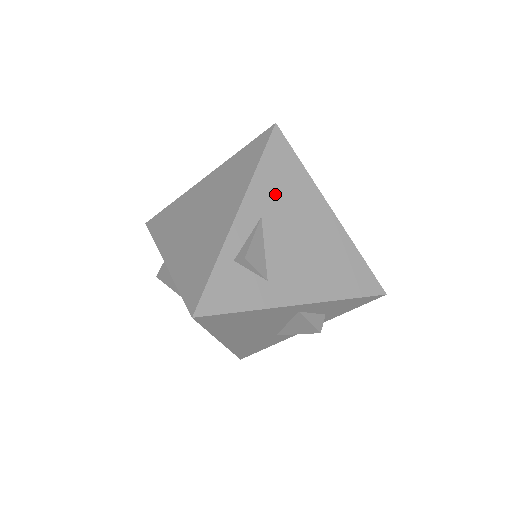
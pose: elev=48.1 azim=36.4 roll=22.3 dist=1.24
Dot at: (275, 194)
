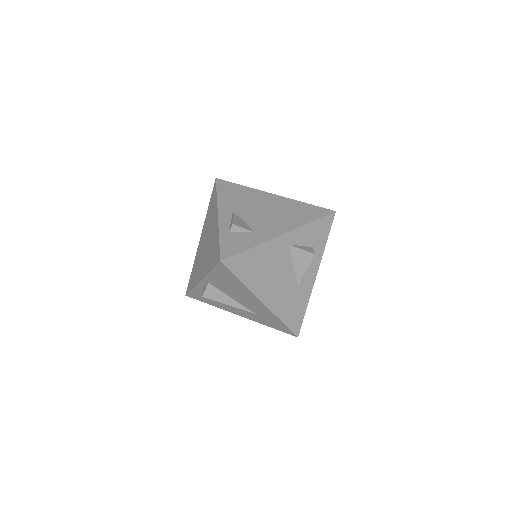
Dot at: (234, 201)
